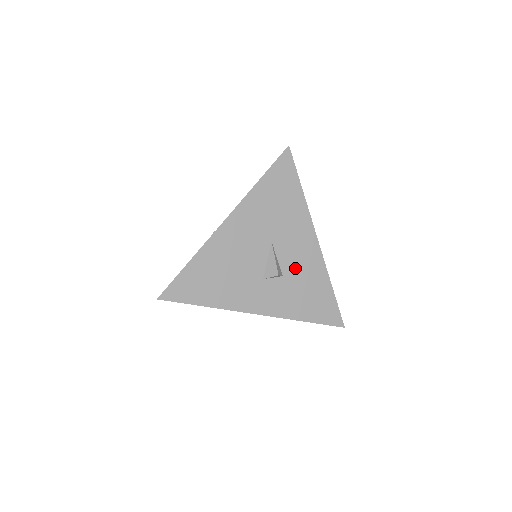
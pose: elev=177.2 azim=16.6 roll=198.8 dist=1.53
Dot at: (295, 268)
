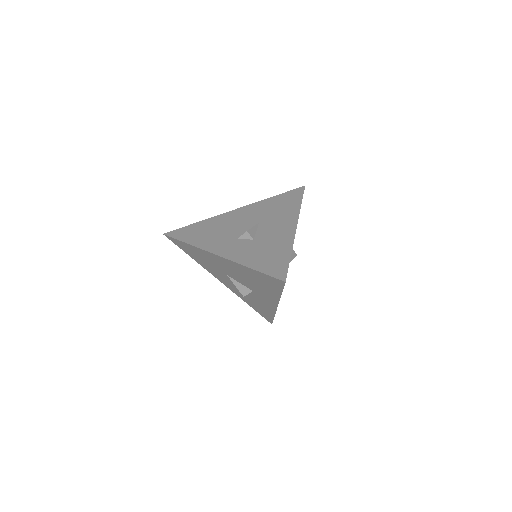
Dot at: (267, 238)
